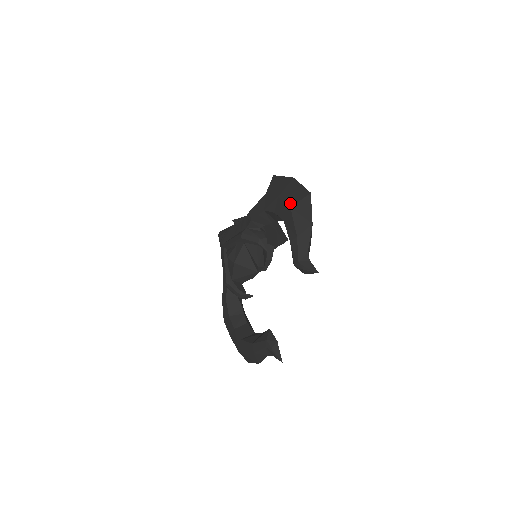
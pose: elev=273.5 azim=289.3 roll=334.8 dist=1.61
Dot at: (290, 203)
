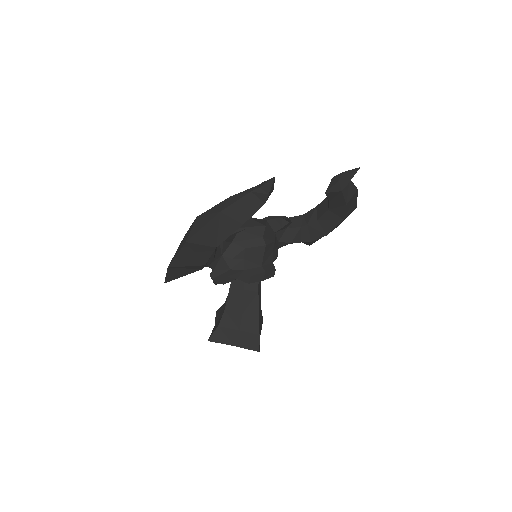
Dot at: occluded
